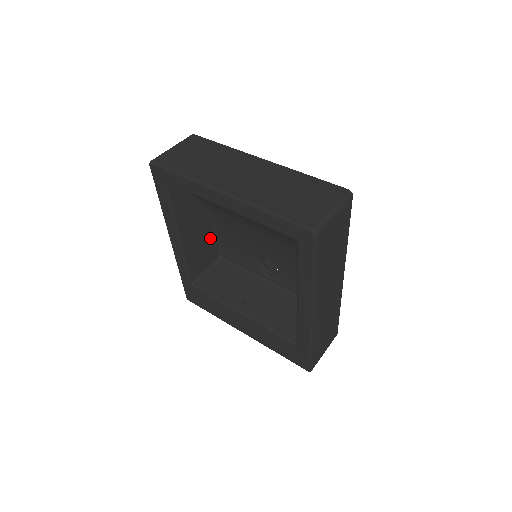
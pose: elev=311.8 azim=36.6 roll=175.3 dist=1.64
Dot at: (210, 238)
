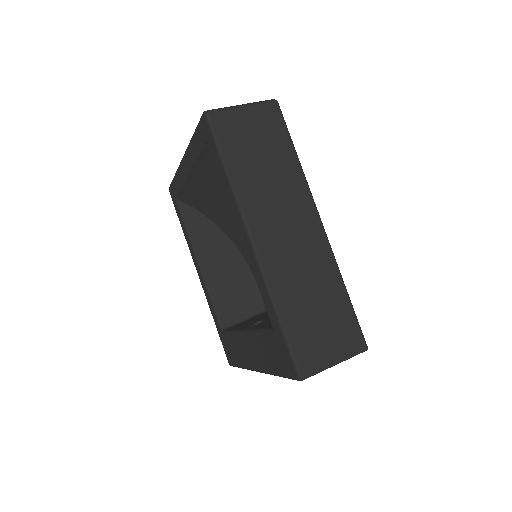
Dot at: (245, 280)
